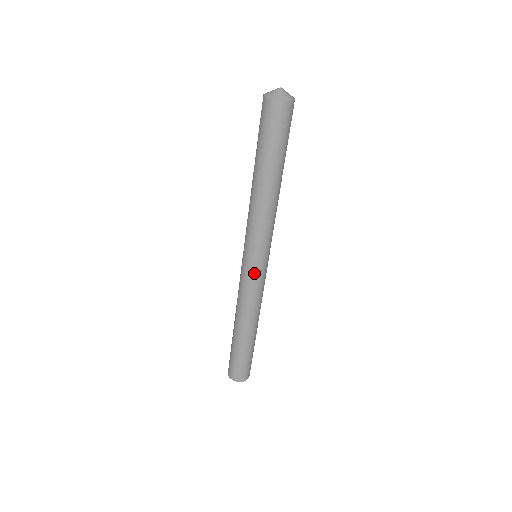
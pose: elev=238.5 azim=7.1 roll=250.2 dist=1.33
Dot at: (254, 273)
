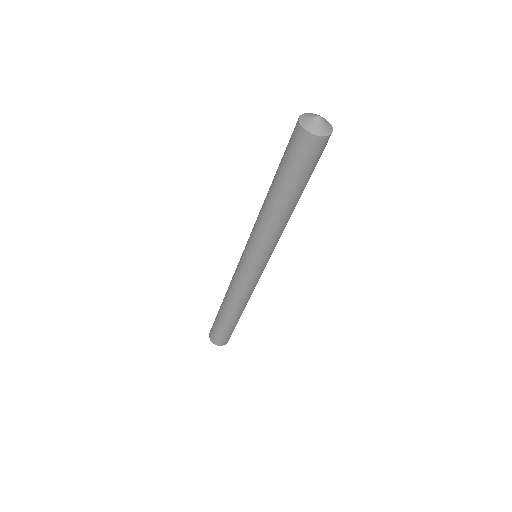
Dot at: (261, 273)
